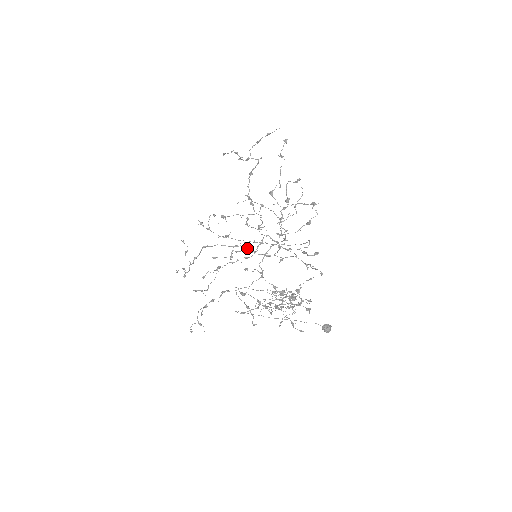
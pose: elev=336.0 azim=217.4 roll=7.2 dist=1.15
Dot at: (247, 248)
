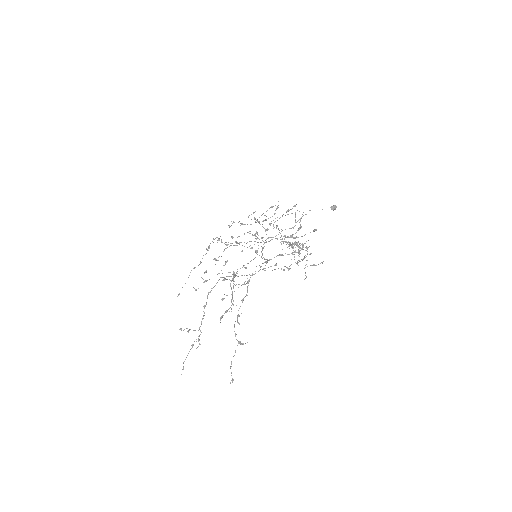
Dot at: occluded
